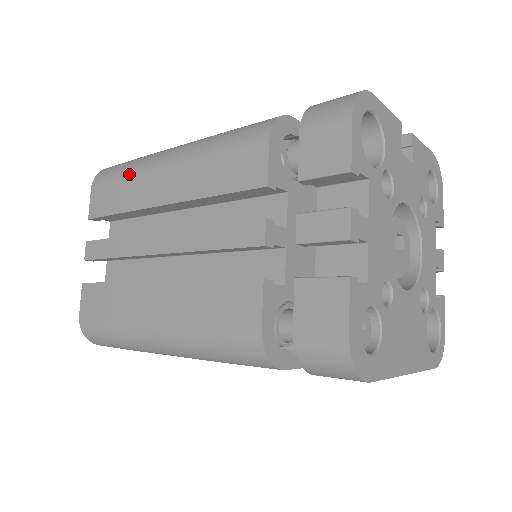
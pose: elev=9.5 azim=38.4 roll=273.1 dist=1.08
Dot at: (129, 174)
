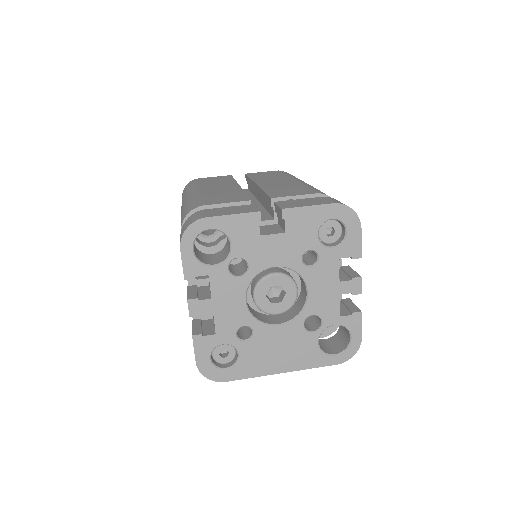
Dot at: occluded
